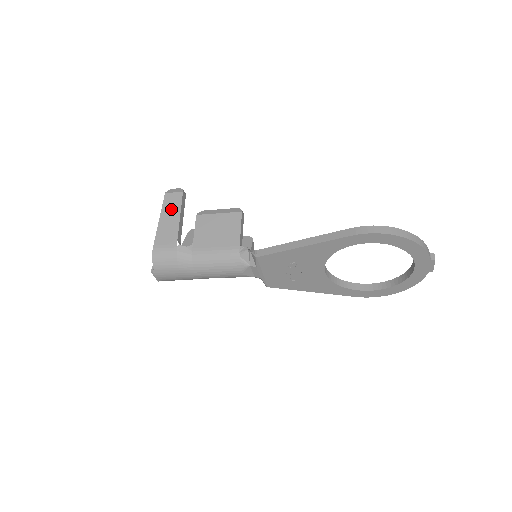
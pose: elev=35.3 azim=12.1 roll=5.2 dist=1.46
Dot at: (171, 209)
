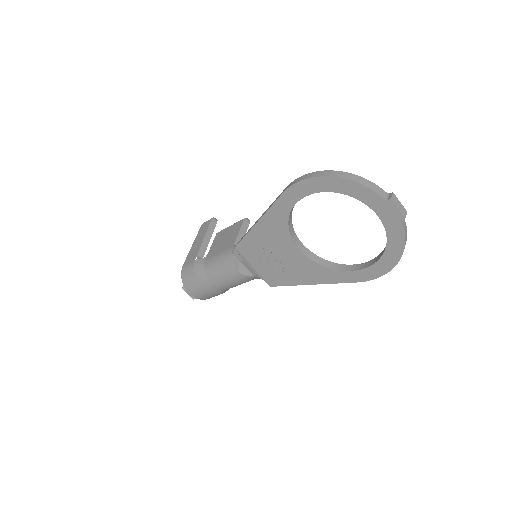
Dot at: (201, 234)
